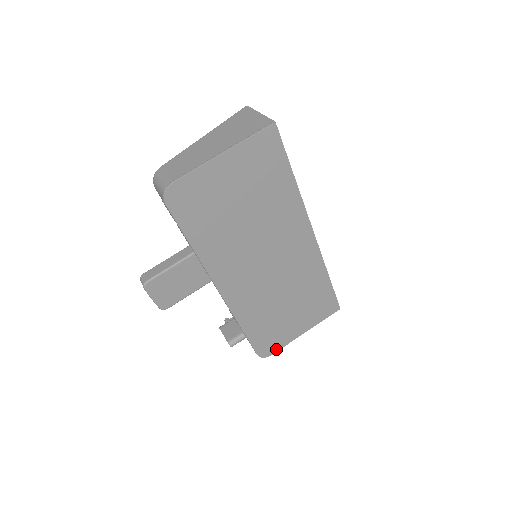
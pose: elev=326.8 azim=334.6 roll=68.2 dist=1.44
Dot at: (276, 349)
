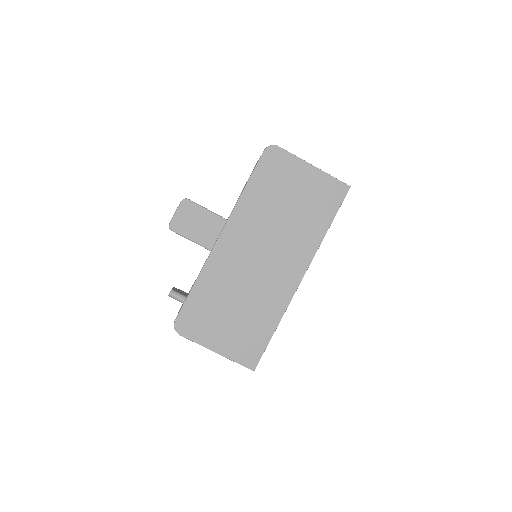
Dot at: (188, 335)
